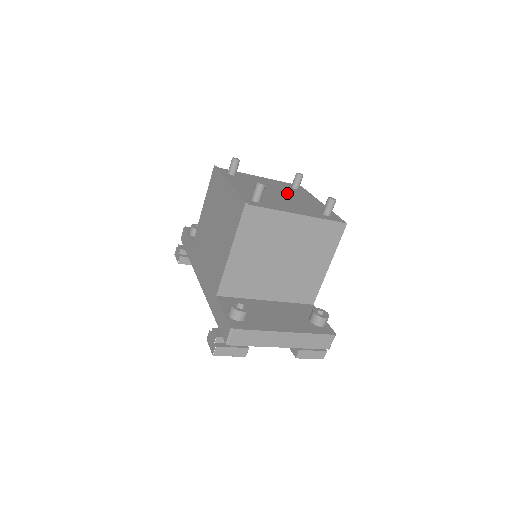
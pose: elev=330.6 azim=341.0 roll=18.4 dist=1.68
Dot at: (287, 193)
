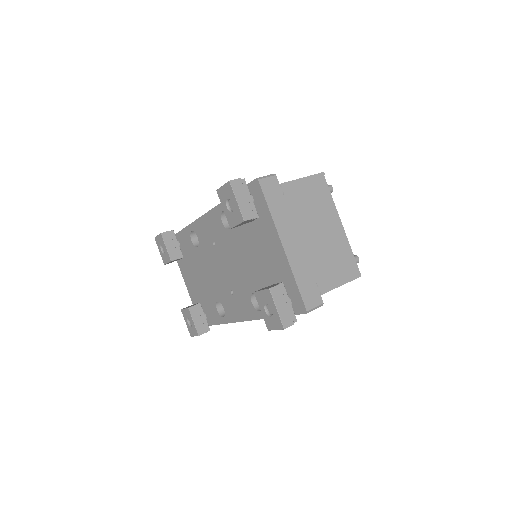
Dot at: occluded
